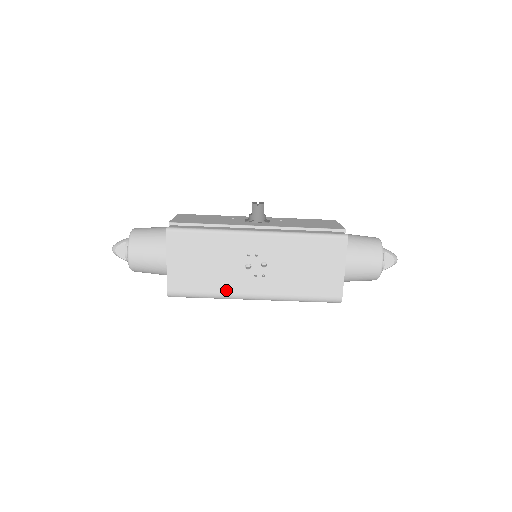
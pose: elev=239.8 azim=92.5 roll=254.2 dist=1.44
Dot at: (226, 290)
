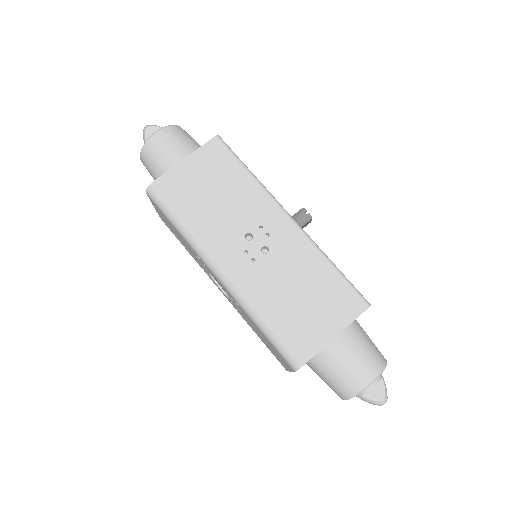
Dot at: (204, 236)
